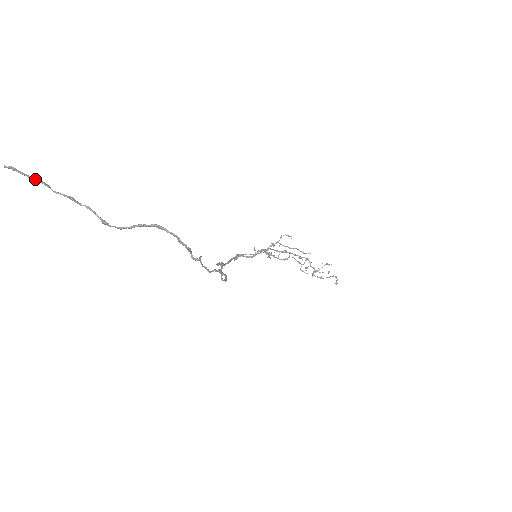
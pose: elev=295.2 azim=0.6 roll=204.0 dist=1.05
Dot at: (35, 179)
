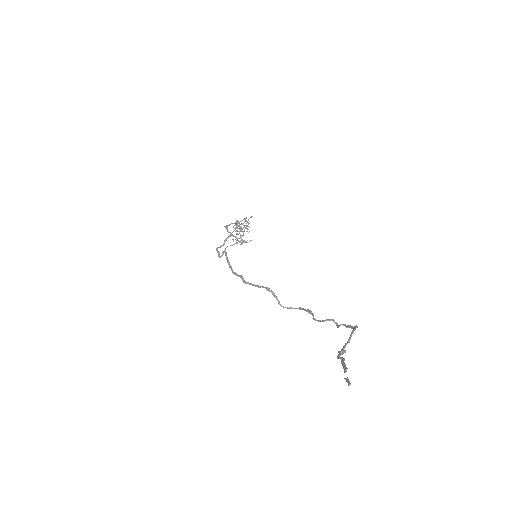
Dot at: (343, 361)
